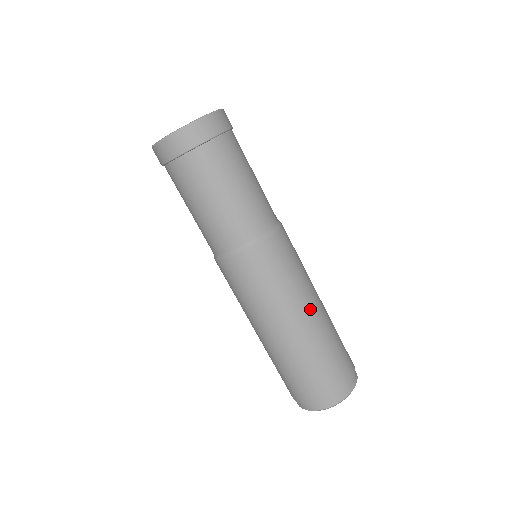
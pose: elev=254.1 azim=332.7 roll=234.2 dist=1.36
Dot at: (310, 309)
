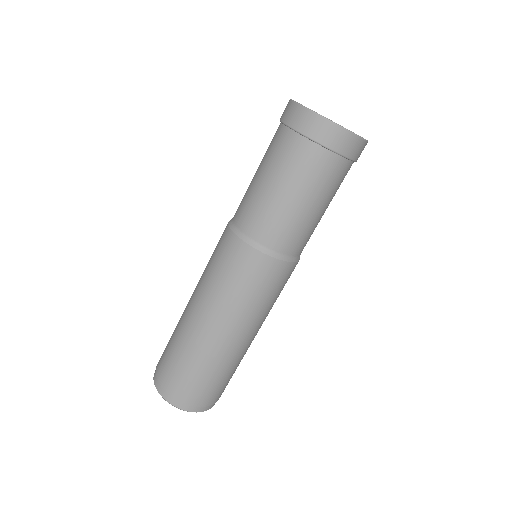
Dot at: (217, 325)
